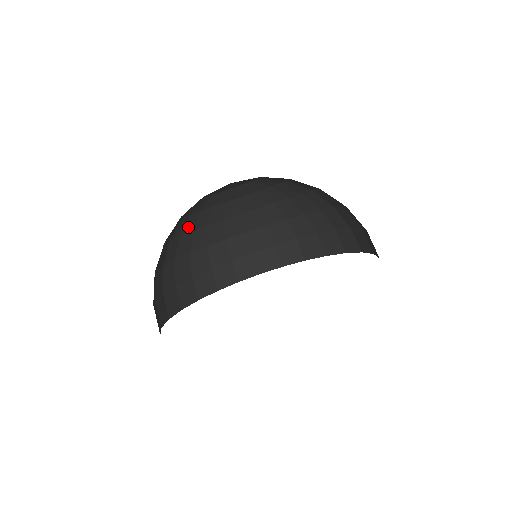
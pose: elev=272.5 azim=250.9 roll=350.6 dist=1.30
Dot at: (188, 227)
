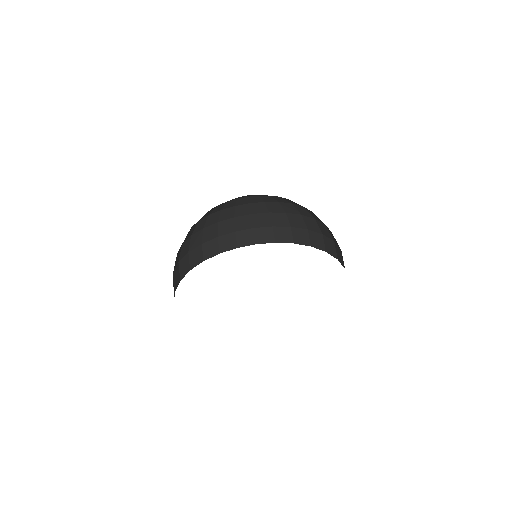
Dot at: (206, 215)
